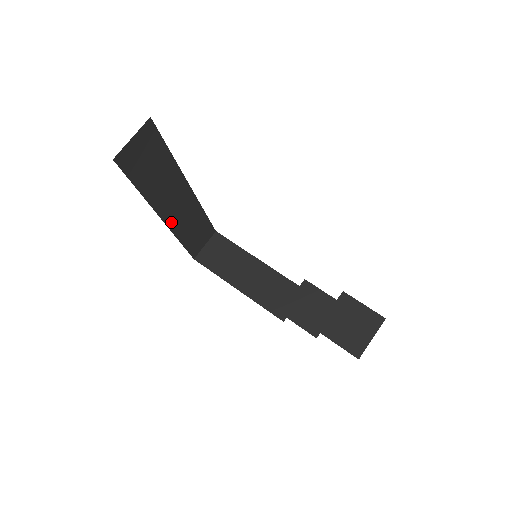
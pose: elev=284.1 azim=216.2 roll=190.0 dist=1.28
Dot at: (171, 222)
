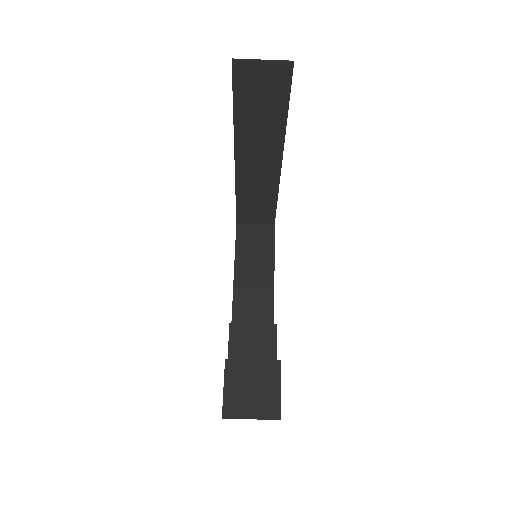
Dot at: (241, 170)
